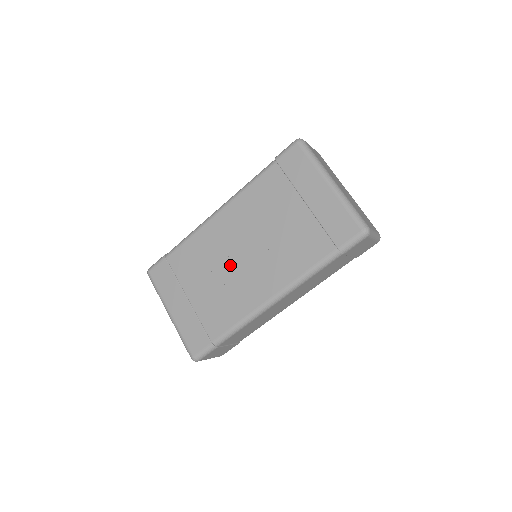
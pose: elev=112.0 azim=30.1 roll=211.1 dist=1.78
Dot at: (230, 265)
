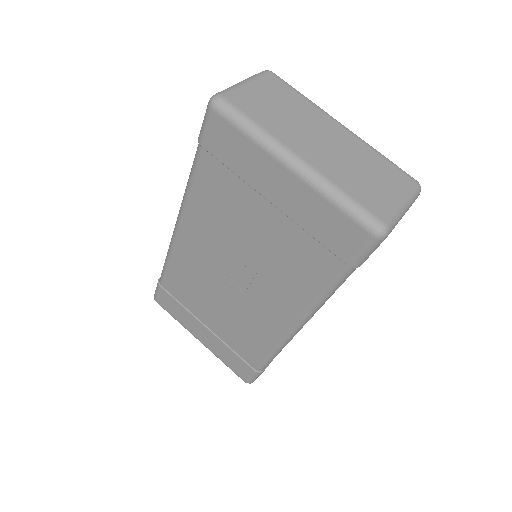
Dot at: (226, 291)
